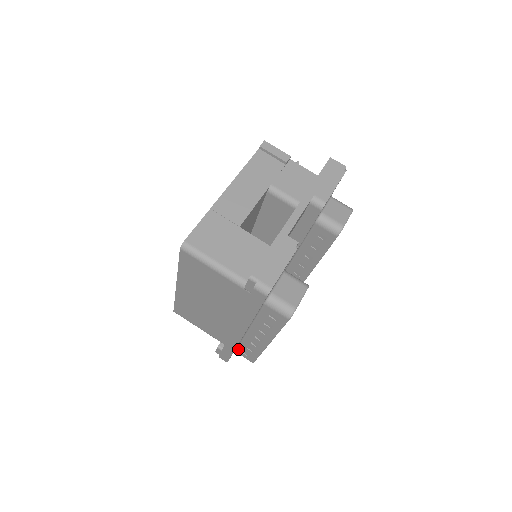
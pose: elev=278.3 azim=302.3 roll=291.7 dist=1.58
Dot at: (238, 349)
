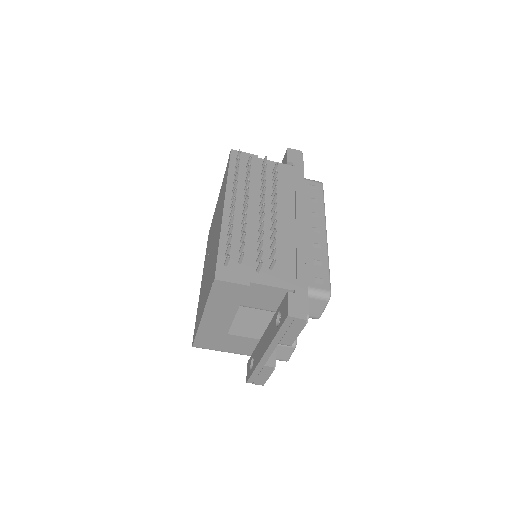
Dot at: occluded
